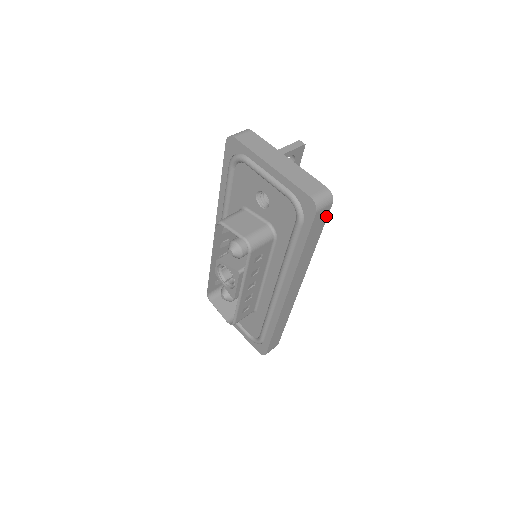
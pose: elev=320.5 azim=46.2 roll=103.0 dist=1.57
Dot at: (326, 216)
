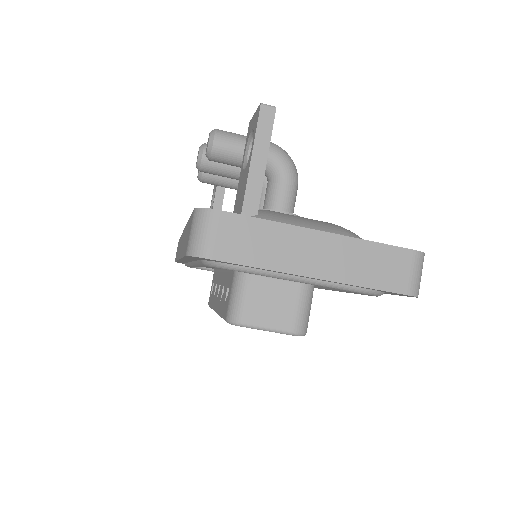
Dot at: occluded
